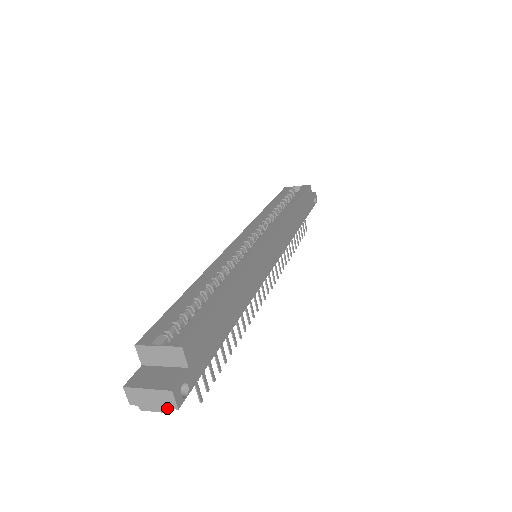
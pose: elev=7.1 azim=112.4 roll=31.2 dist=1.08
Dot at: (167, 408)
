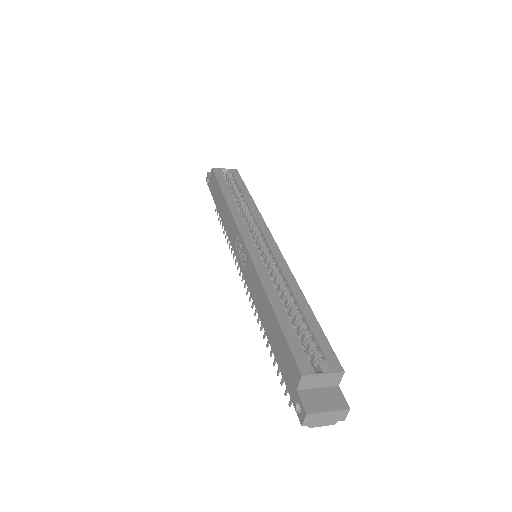
Dot at: (335, 421)
